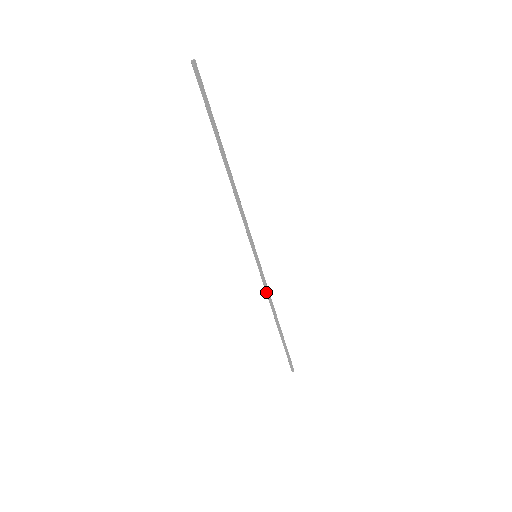
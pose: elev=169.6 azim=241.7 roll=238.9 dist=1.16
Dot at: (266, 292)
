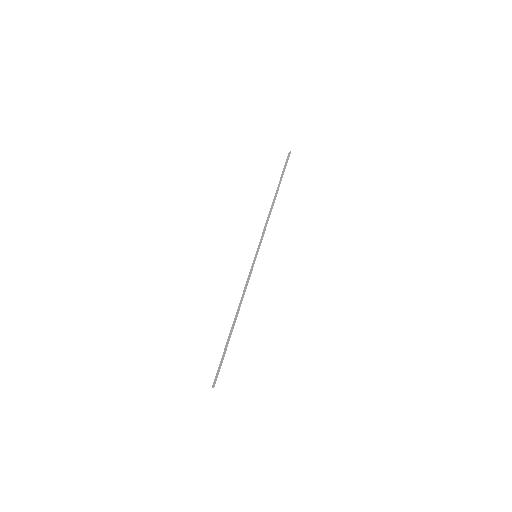
Dot at: (245, 287)
